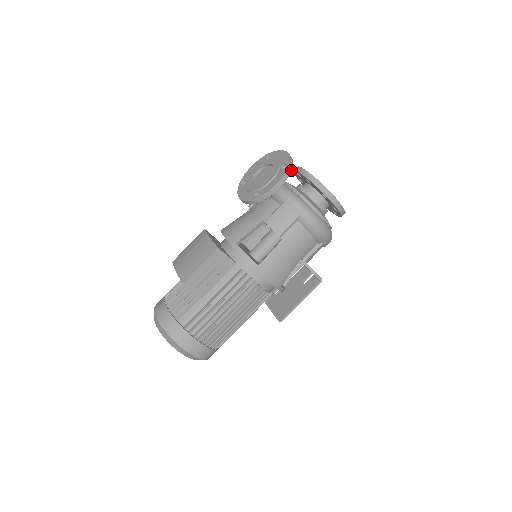
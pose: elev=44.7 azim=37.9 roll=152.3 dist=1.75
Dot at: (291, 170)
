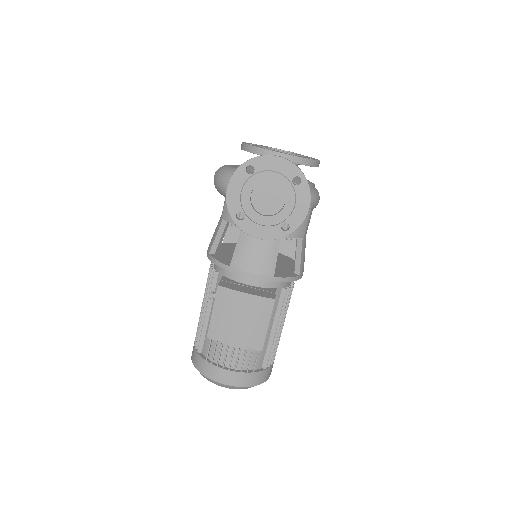
Dot at: (306, 179)
